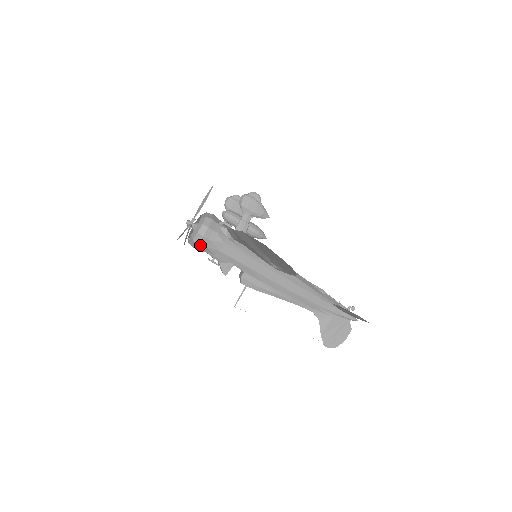
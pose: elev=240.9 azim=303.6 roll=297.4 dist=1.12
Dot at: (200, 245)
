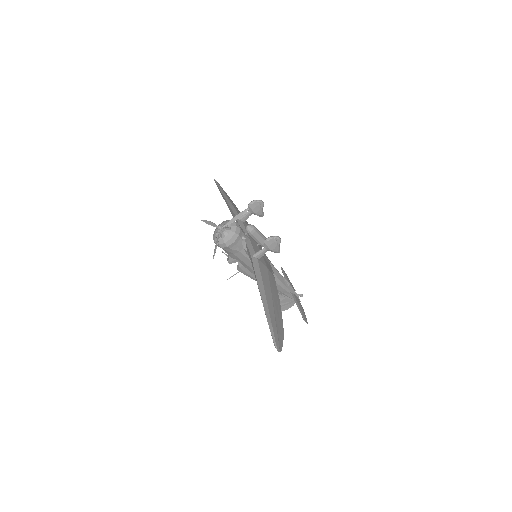
Dot at: (222, 248)
